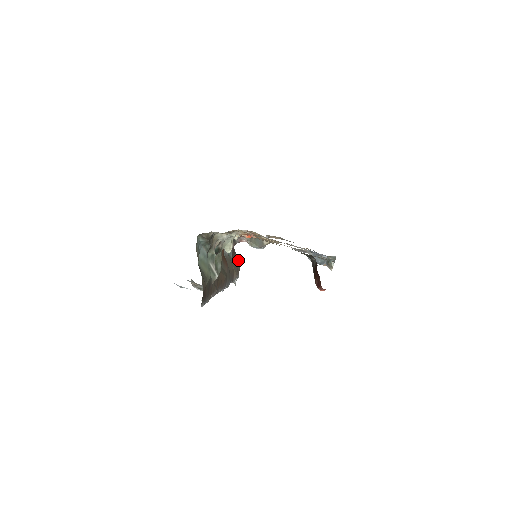
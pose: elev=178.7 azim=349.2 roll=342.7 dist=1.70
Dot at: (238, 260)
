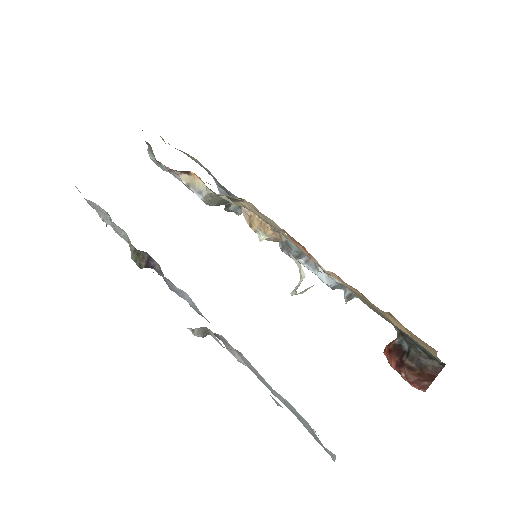
Dot at: occluded
